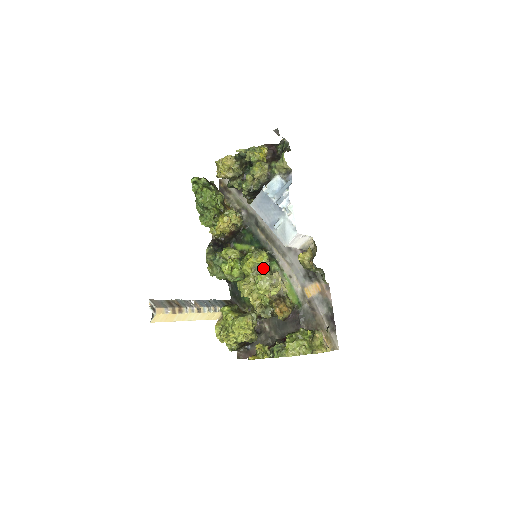
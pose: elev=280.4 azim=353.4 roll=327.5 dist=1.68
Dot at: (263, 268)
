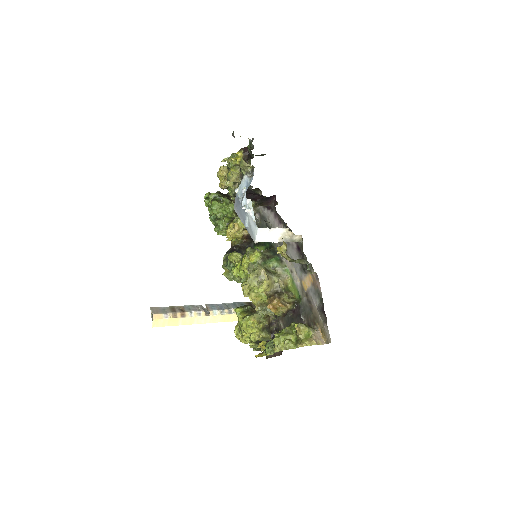
Dot at: (255, 267)
